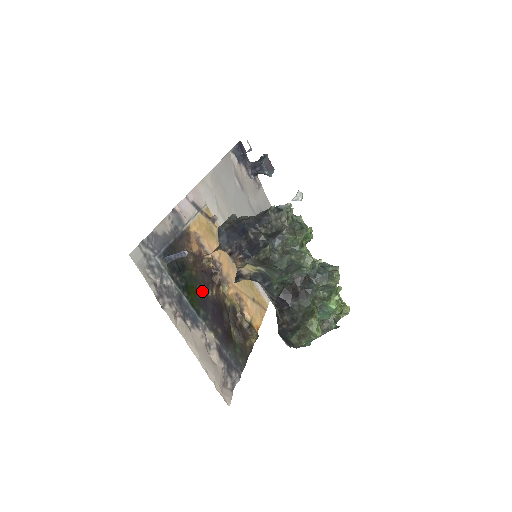
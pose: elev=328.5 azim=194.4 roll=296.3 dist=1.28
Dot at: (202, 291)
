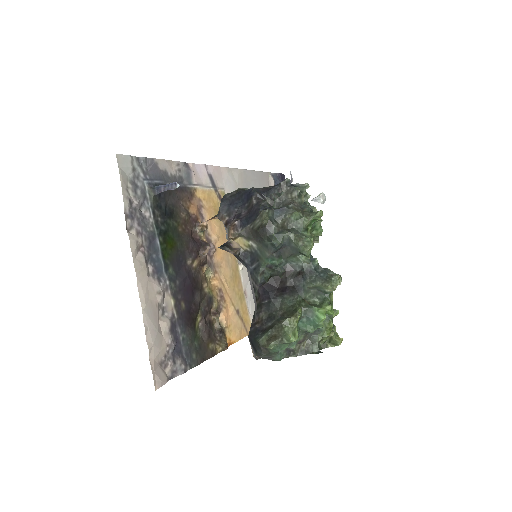
Dot at: (181, 252)
